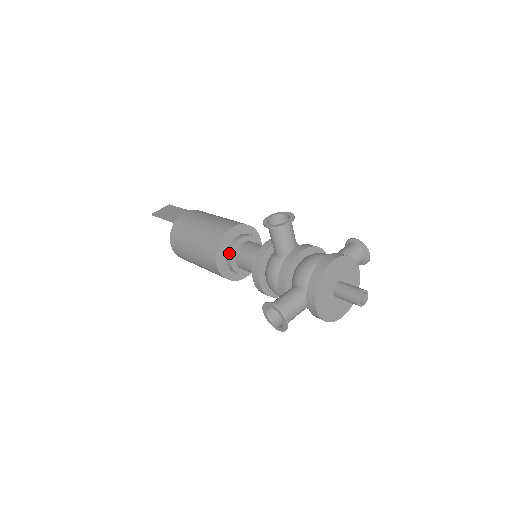
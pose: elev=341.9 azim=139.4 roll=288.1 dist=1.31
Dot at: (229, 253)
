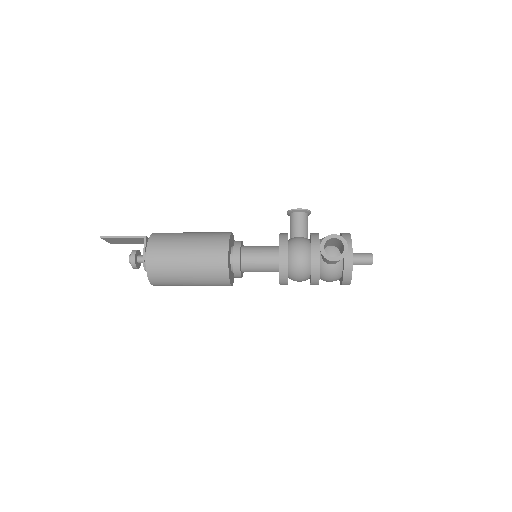
Dot at: (238, 245)
